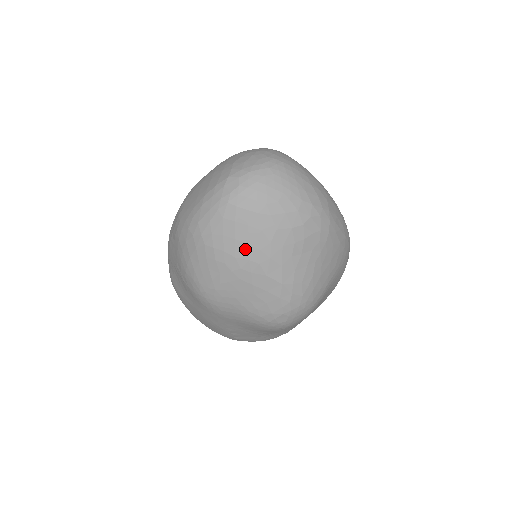
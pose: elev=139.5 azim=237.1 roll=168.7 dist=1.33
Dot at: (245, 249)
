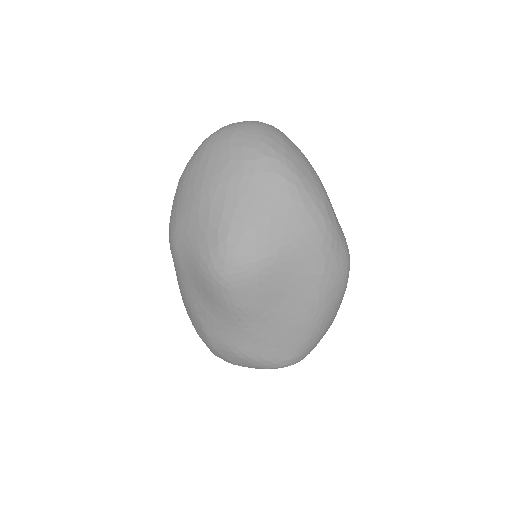
Dot at: (202, 177)
